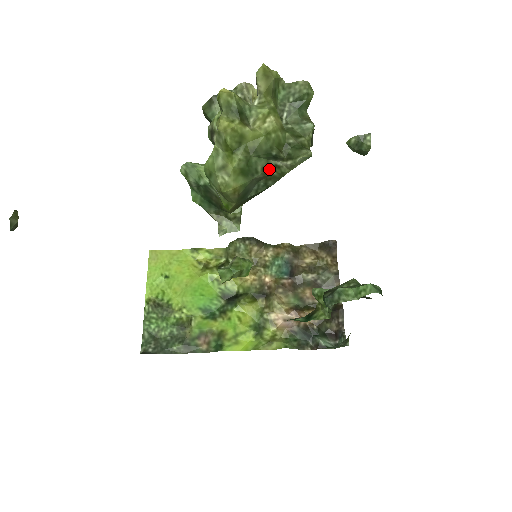
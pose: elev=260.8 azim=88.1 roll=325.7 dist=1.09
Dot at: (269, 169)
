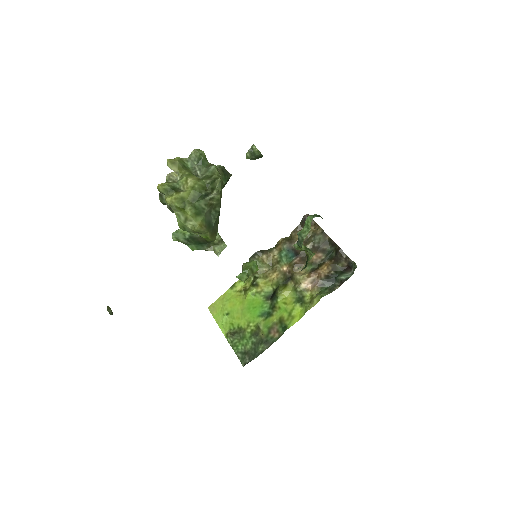
Dot at: (209, 203)
